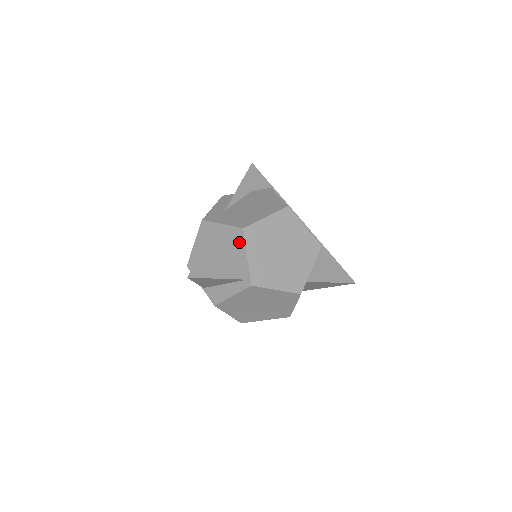
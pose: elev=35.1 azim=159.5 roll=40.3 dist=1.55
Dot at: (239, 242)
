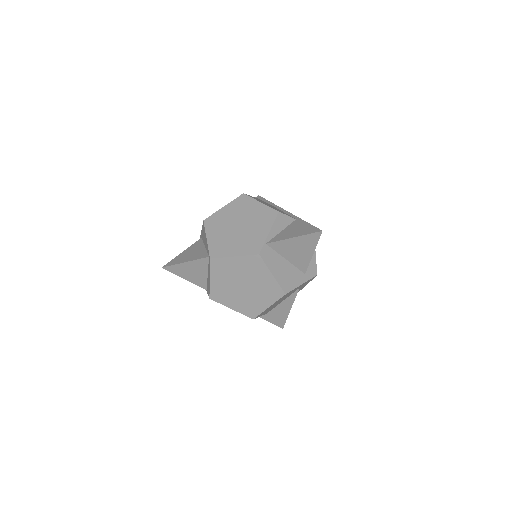
Dot at: (204, 233)
